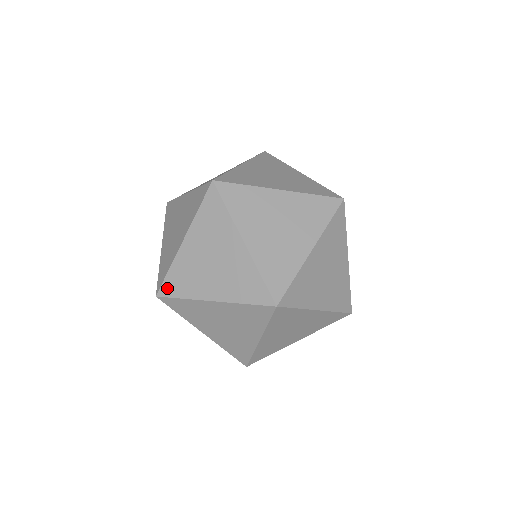
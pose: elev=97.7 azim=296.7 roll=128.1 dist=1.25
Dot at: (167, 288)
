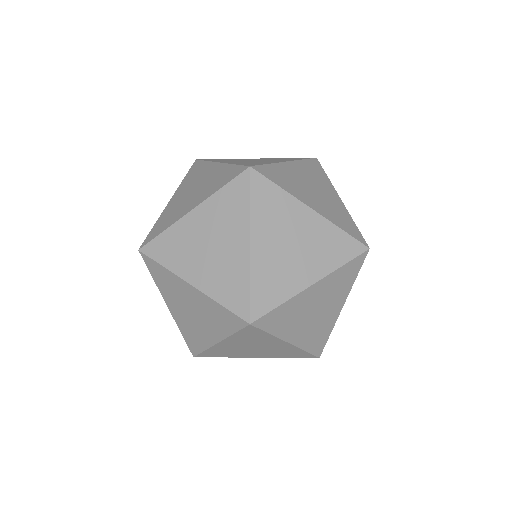
Dot at: (150, 263)
